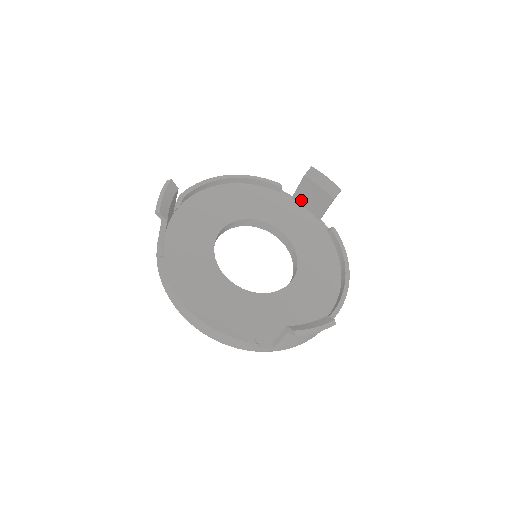
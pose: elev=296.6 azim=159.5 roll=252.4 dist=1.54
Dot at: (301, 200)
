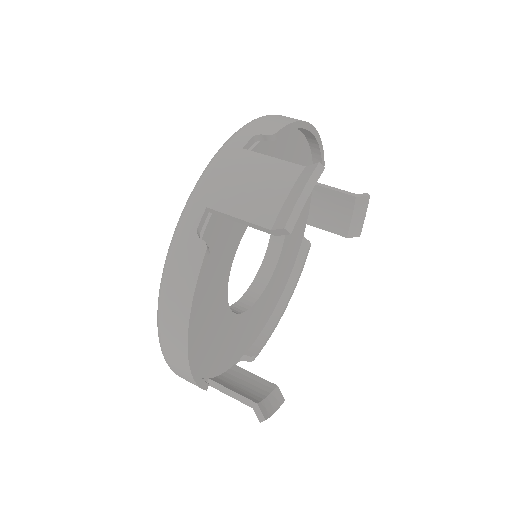
Dot at: (318, 196)
